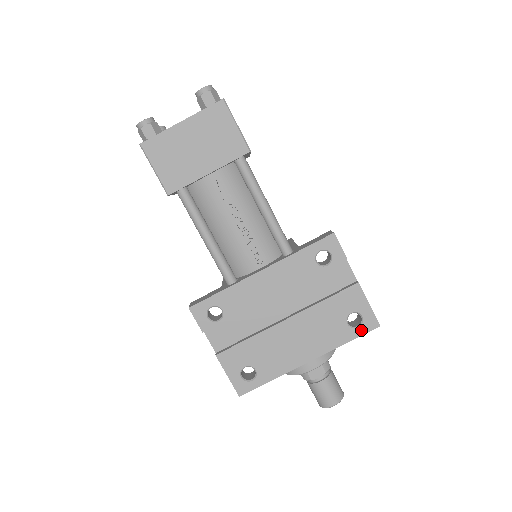
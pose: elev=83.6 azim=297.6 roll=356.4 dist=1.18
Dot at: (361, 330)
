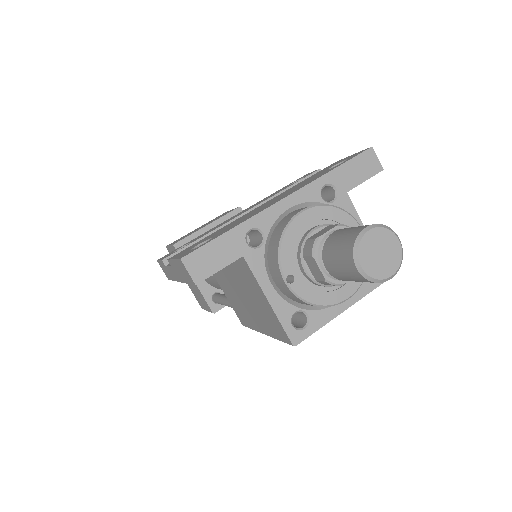
Dot at: (349, 160)
